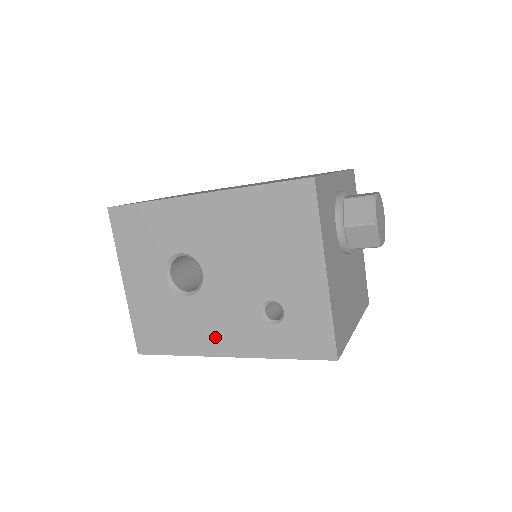
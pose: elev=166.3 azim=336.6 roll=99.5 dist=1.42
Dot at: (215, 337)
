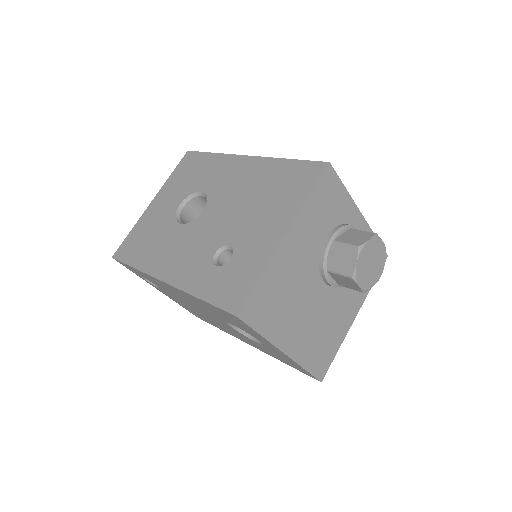
Dot at: (169, 262)
